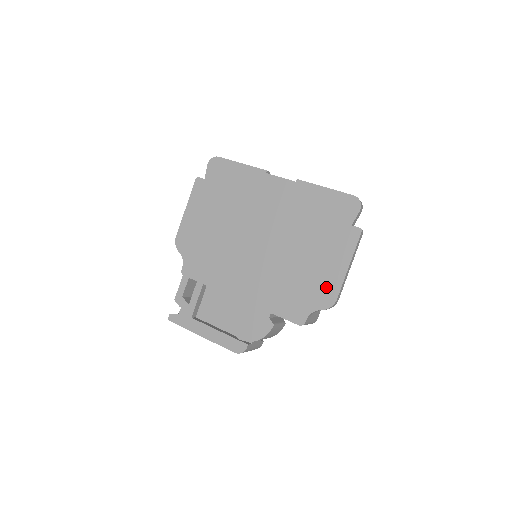
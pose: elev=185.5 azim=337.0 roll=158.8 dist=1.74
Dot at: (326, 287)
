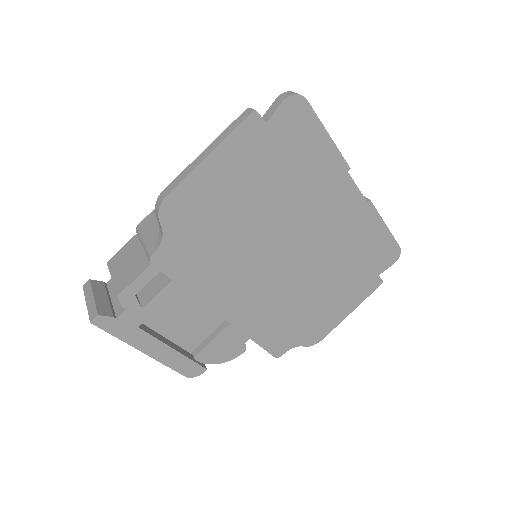
Dot at: (321, 327)
